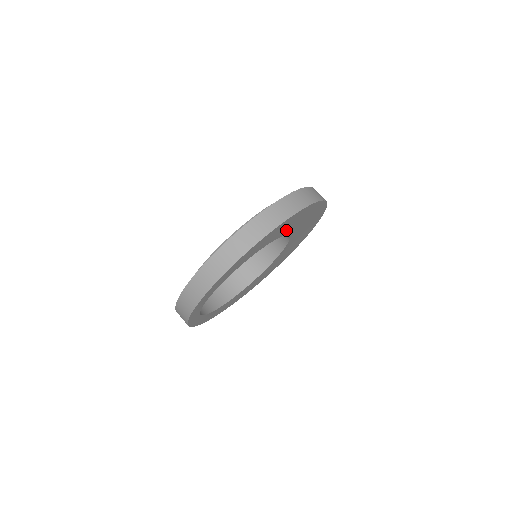
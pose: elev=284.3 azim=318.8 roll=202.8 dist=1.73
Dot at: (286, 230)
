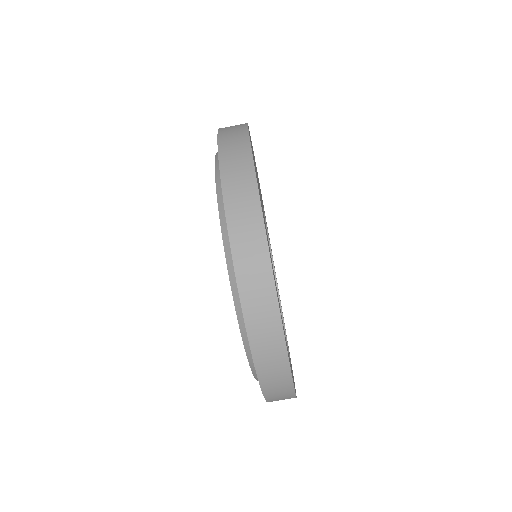
Dot at: occluded
